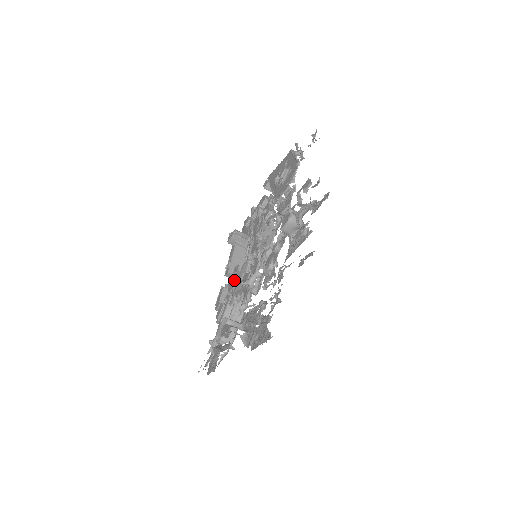
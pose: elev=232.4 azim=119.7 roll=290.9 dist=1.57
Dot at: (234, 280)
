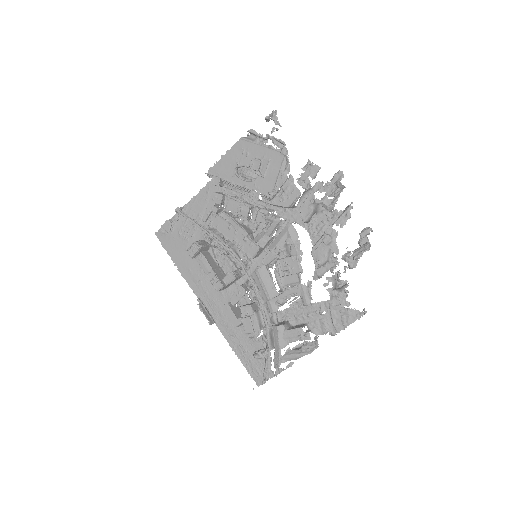
Dot at: (211, 290)
